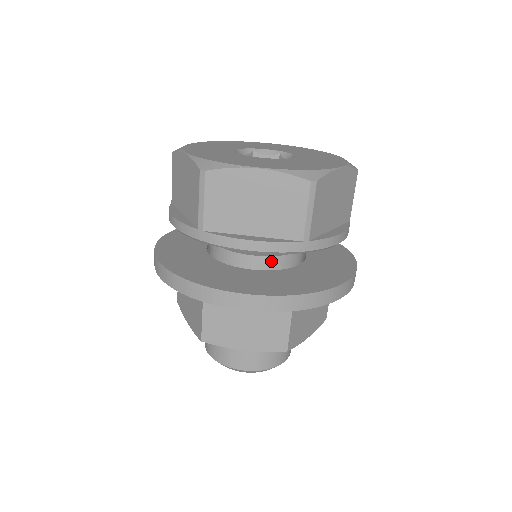
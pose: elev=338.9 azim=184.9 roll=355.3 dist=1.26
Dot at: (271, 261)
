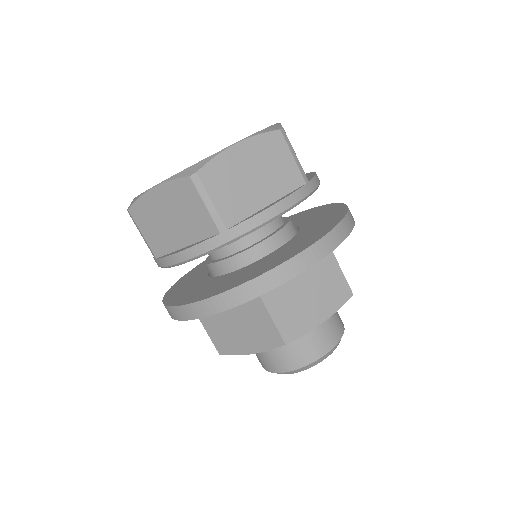
Dot at: (283, 234)
